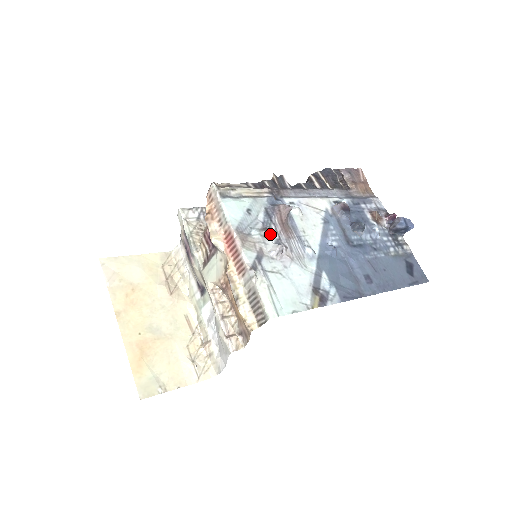
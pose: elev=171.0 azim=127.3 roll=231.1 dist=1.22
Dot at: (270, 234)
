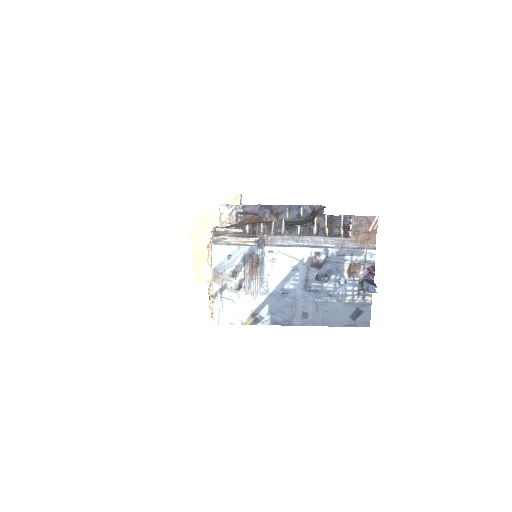
Dot at: (236, 277)
